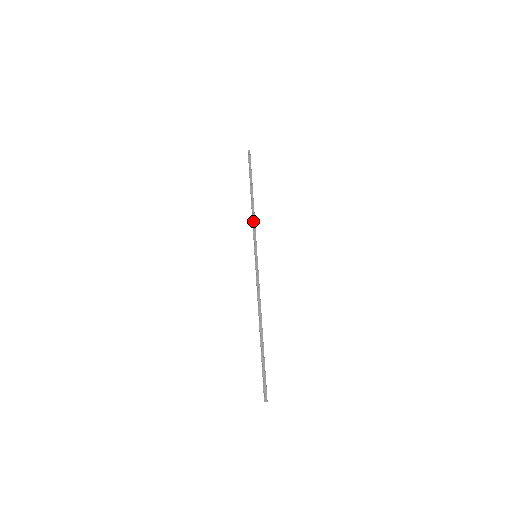
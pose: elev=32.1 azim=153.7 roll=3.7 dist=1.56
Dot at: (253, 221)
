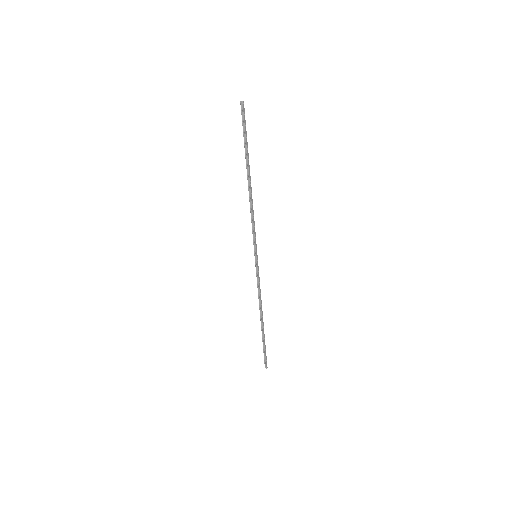
Dot at: (253, 217)
